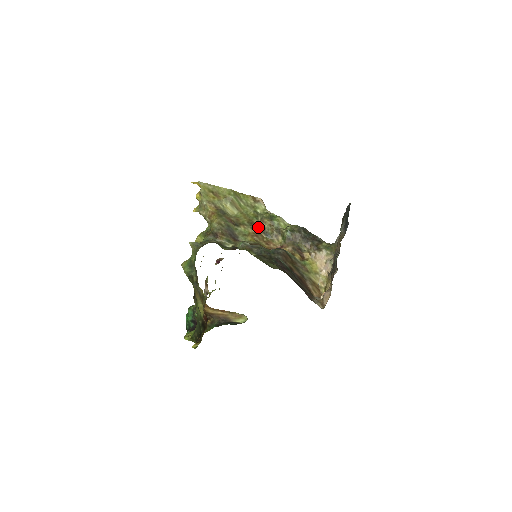
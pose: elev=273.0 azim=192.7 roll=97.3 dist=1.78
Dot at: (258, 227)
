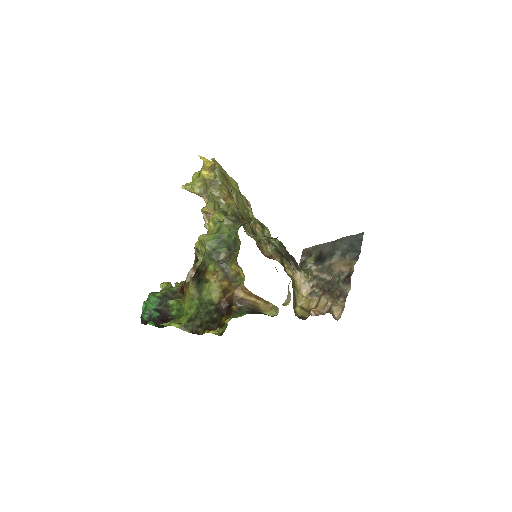
Dot at: (253, 229)
